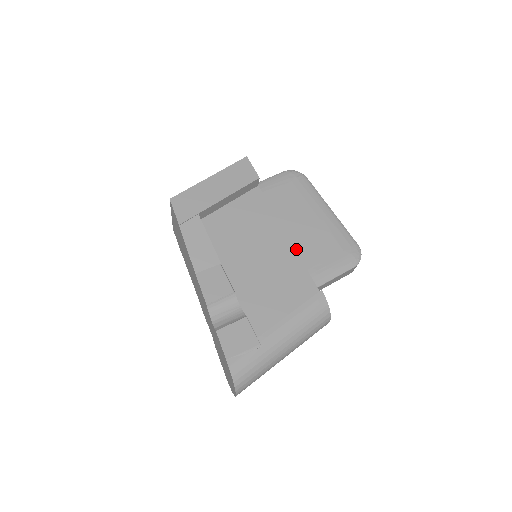
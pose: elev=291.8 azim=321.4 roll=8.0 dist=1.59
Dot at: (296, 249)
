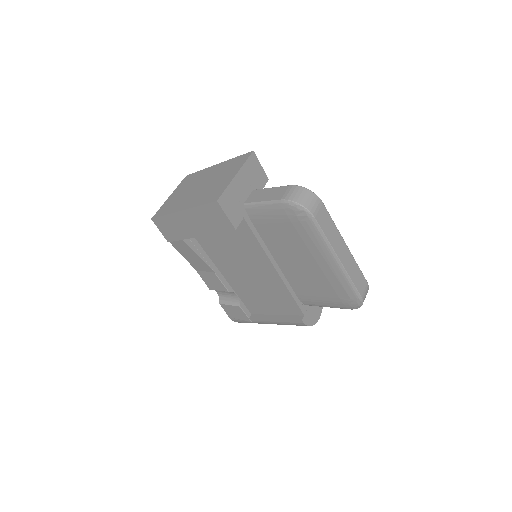
Dot at: (288, 279)
